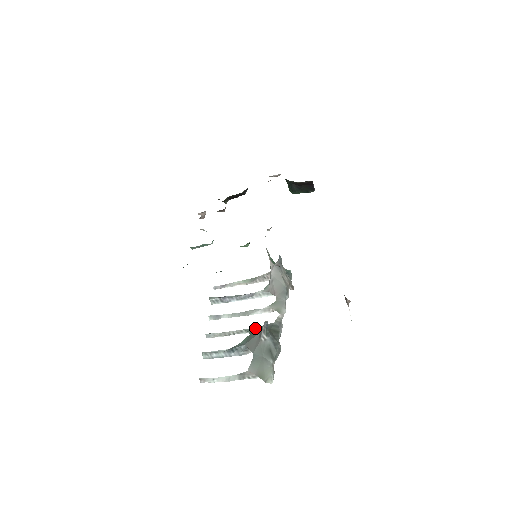
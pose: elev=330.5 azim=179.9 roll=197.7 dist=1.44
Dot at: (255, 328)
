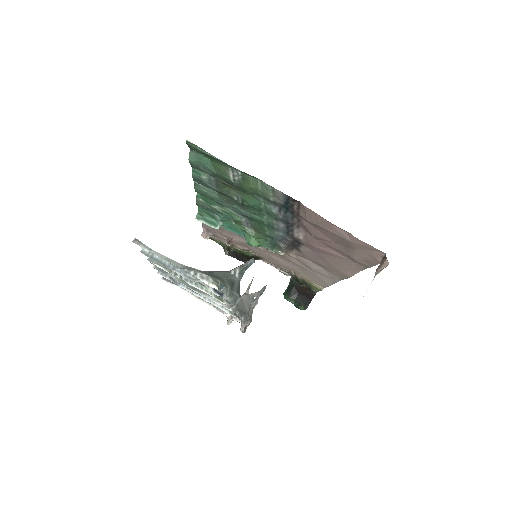
Dot at: occluded
